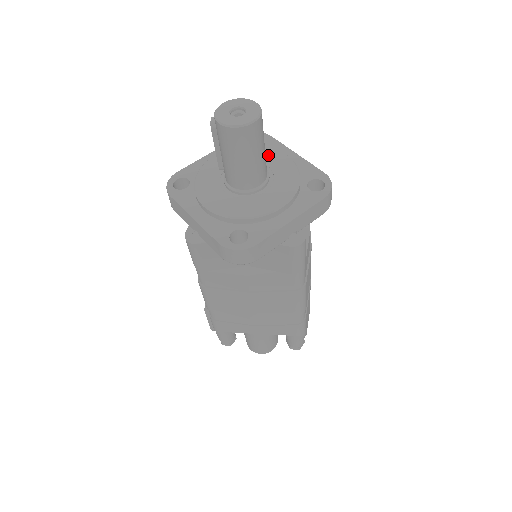
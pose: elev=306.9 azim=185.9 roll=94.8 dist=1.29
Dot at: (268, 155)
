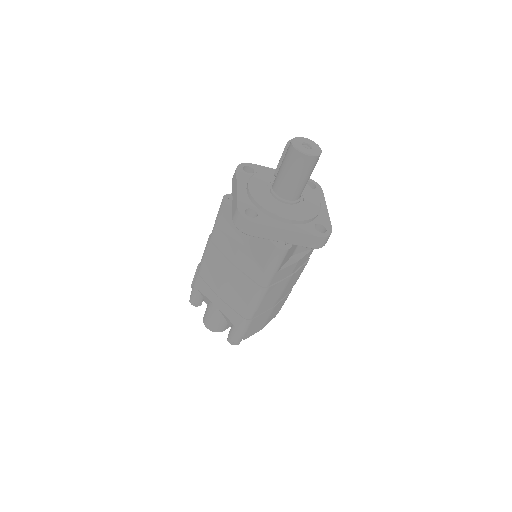
Dot at: (310, 194)
